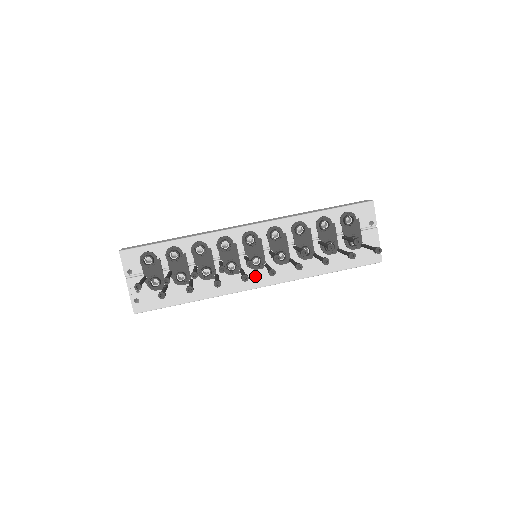
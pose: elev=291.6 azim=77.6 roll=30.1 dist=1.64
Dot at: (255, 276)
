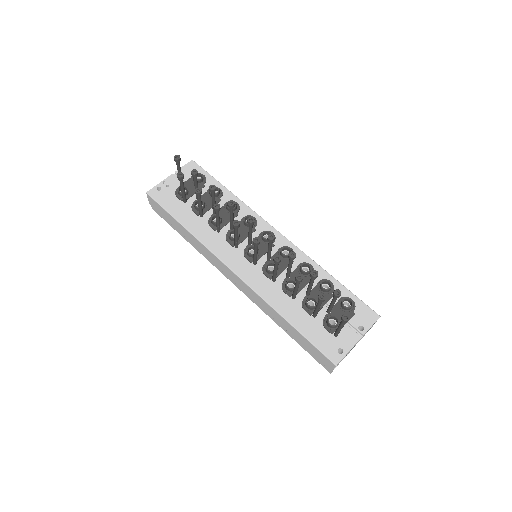
Dot at: (239, 260)
